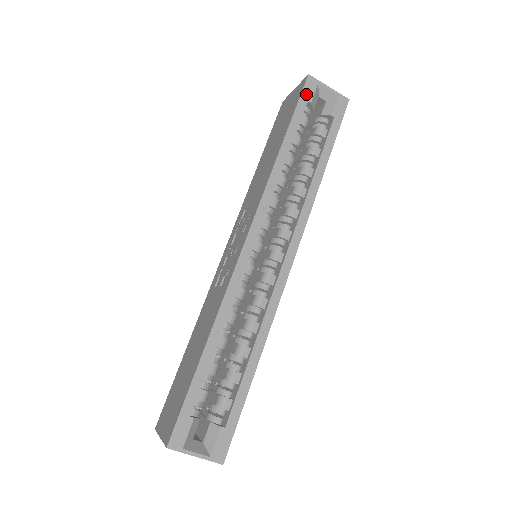
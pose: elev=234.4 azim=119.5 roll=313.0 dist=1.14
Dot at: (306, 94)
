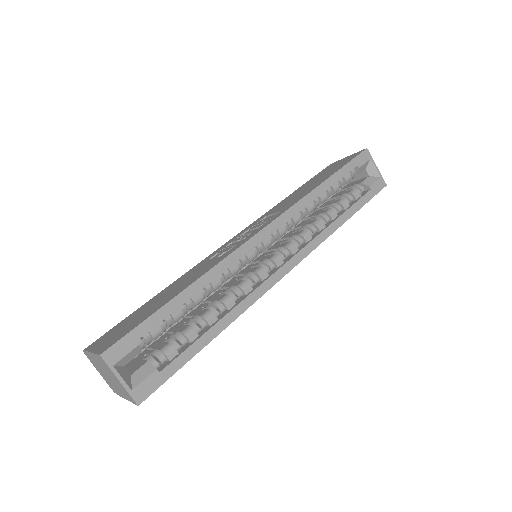
Dot at: (359, 160)
